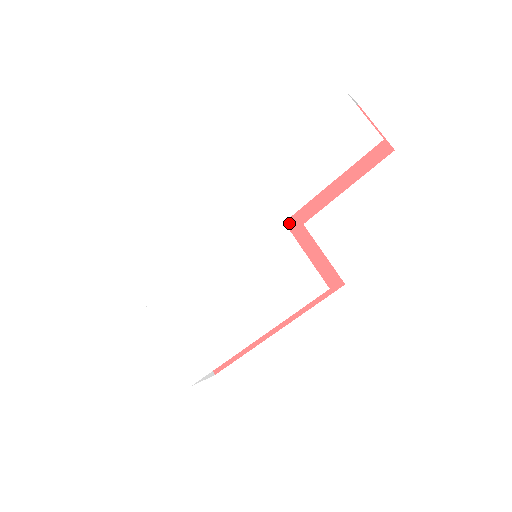
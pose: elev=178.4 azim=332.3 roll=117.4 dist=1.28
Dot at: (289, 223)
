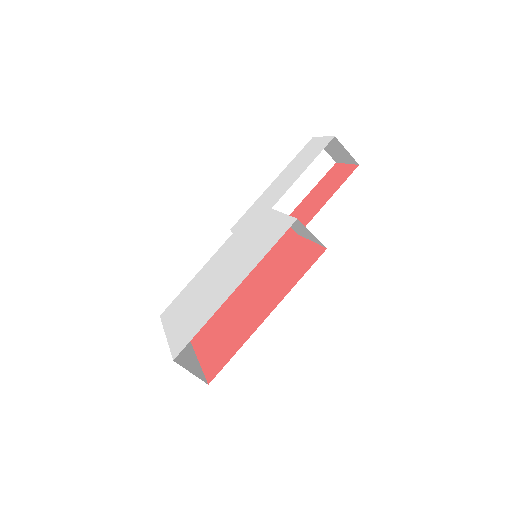
Dot at: (288, 240)
